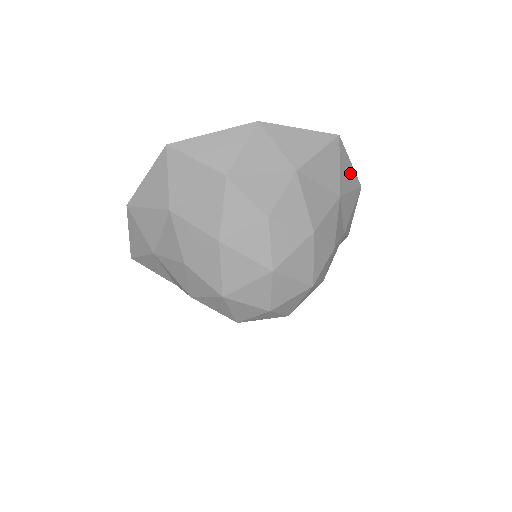
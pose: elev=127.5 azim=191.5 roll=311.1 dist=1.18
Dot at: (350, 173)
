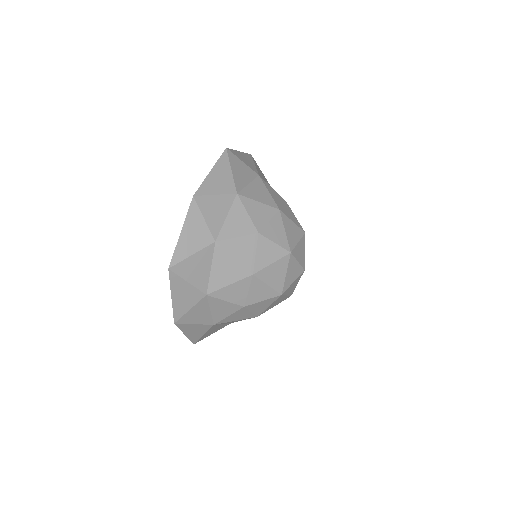
Dot at: occluded
